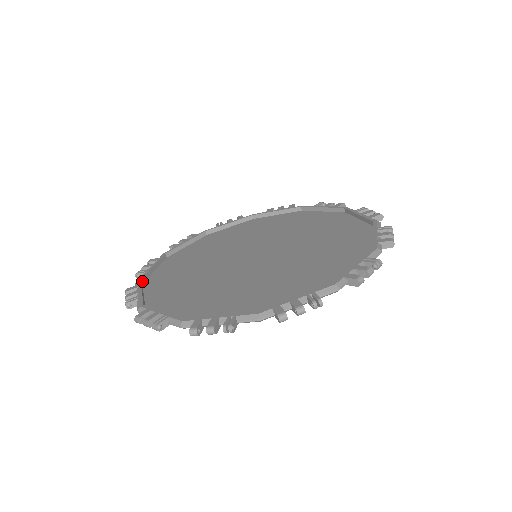
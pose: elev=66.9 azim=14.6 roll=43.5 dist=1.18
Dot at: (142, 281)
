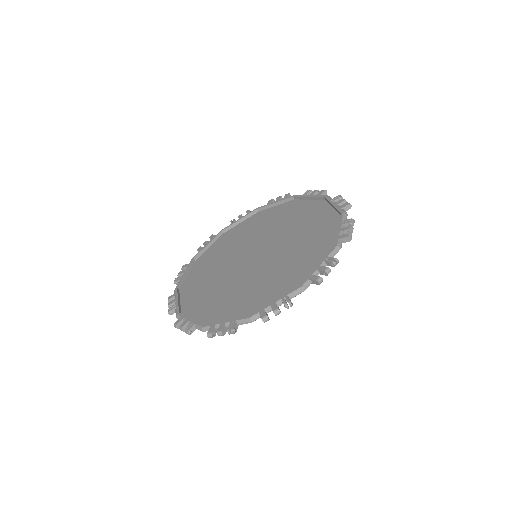
Dot at: (195, 259)
